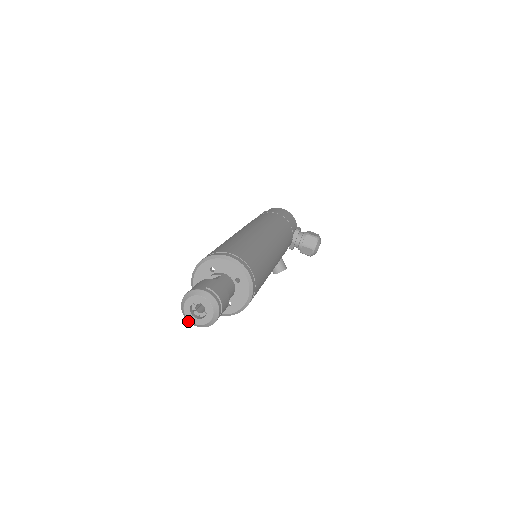
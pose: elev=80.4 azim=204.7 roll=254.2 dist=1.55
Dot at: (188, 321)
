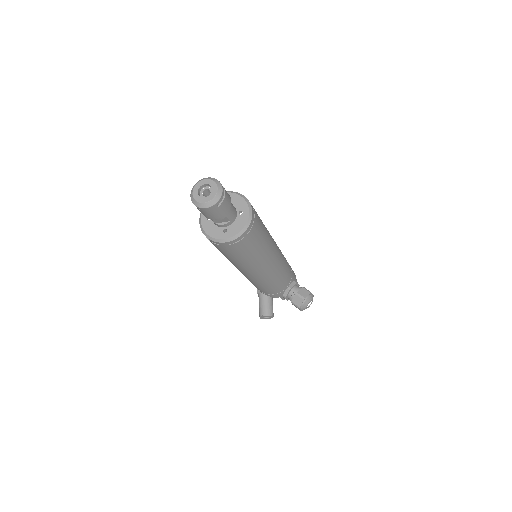
Dot at: (192, 201)
